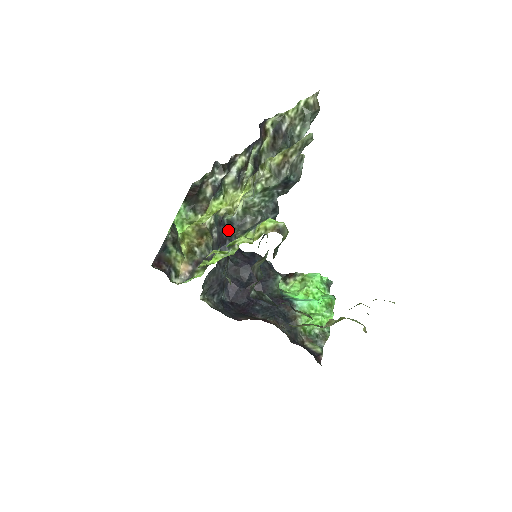
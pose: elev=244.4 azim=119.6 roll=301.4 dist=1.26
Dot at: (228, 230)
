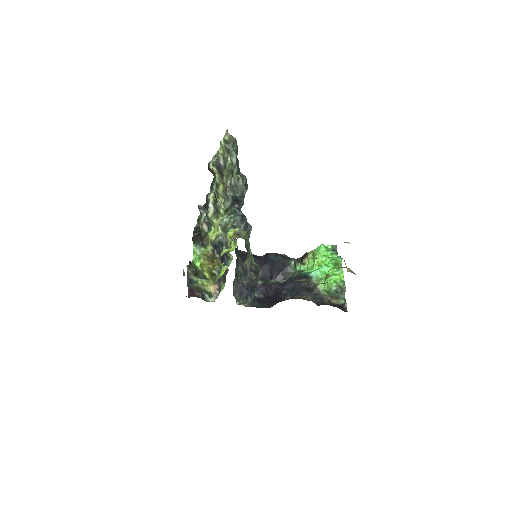
Dot at: (222, 249)
